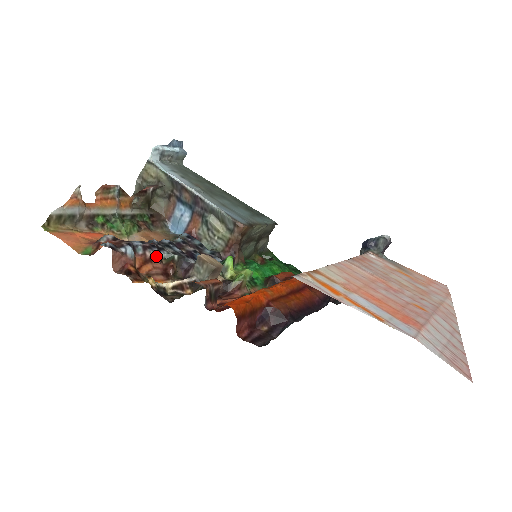
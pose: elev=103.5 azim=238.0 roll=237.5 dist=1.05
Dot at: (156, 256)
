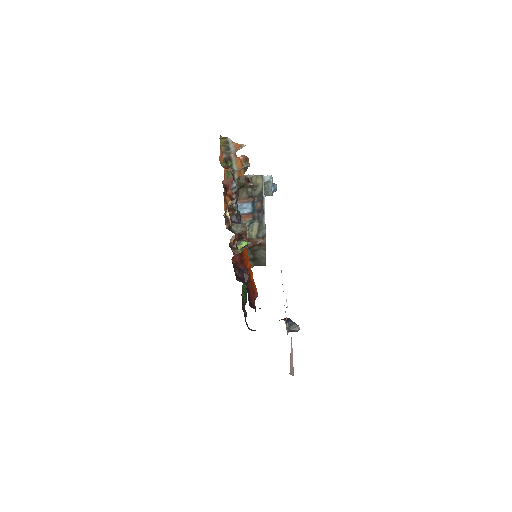
Dot at: (234, 201)
